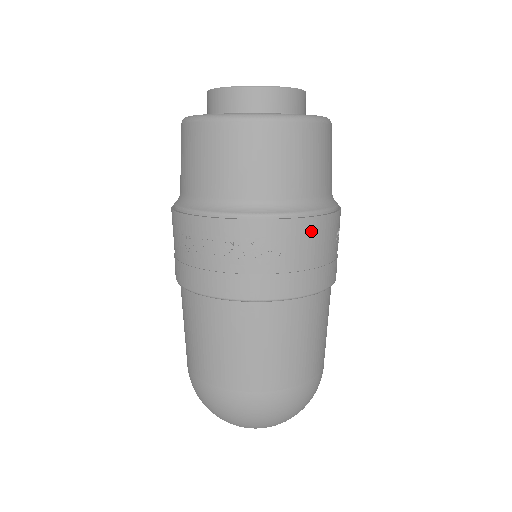
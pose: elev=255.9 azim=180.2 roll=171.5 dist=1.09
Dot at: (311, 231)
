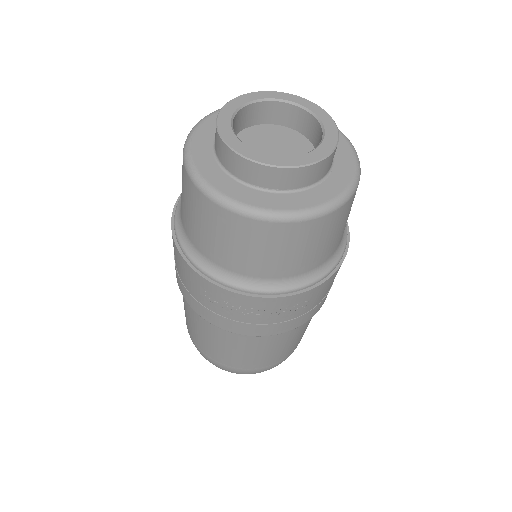
Dot at: (333, 277)
